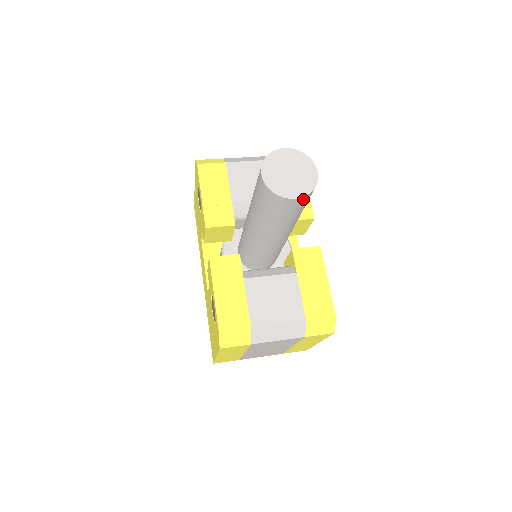
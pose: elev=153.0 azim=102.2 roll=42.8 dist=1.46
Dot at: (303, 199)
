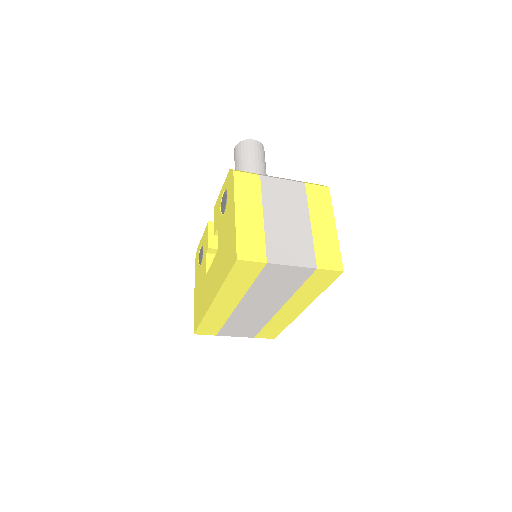
Dot at: (259, 144)
